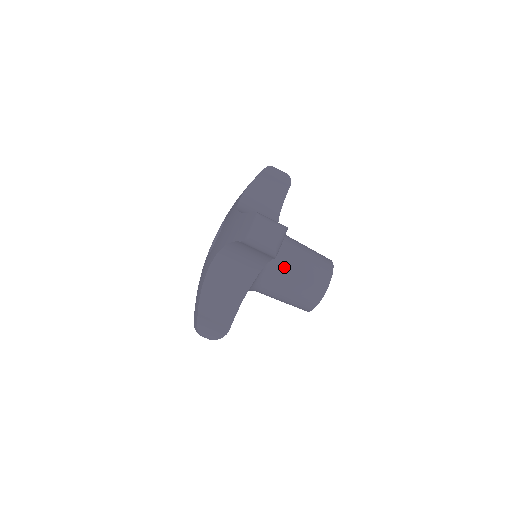
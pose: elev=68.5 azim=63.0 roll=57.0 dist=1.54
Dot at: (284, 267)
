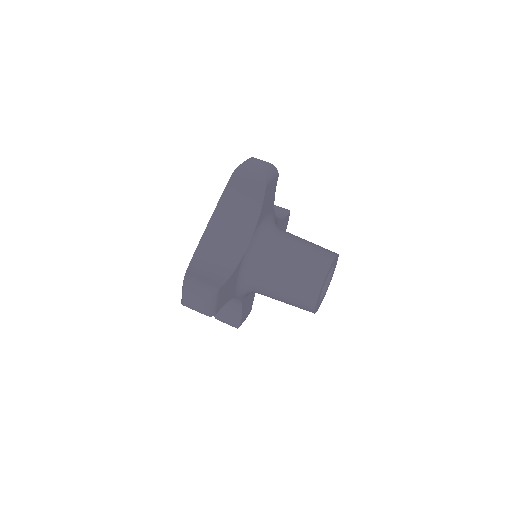
Dot at: (282, 240)
